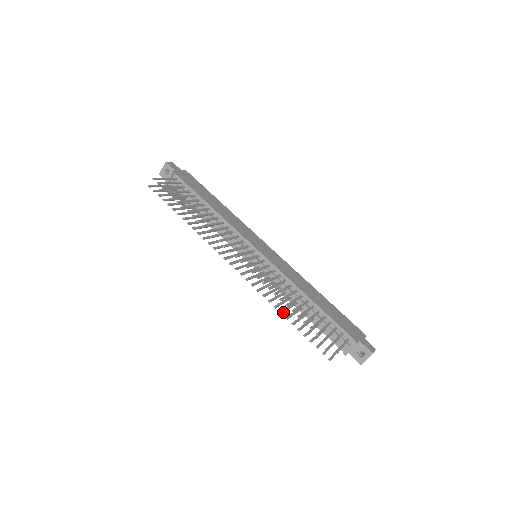
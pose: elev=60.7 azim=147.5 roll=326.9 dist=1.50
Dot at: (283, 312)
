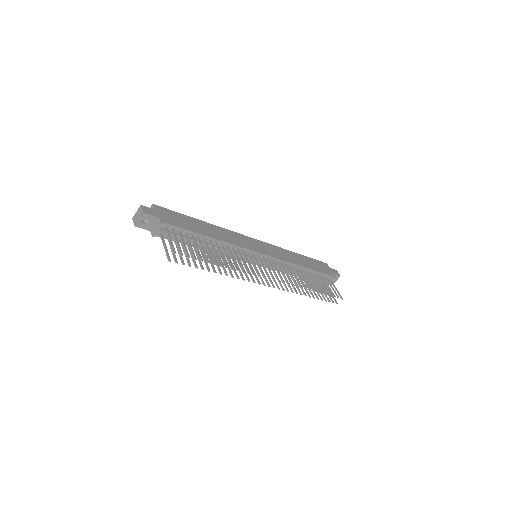
Dot at: (305, 293)
